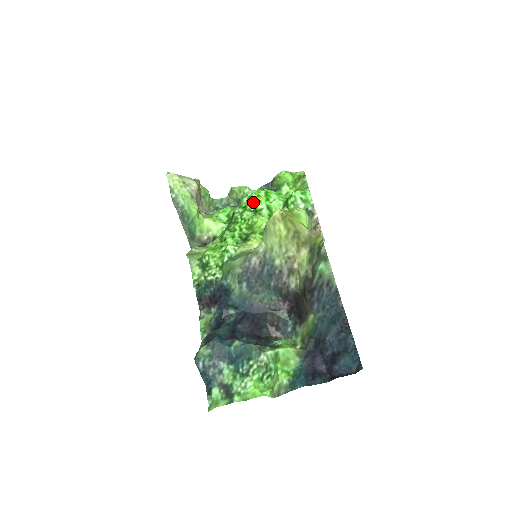
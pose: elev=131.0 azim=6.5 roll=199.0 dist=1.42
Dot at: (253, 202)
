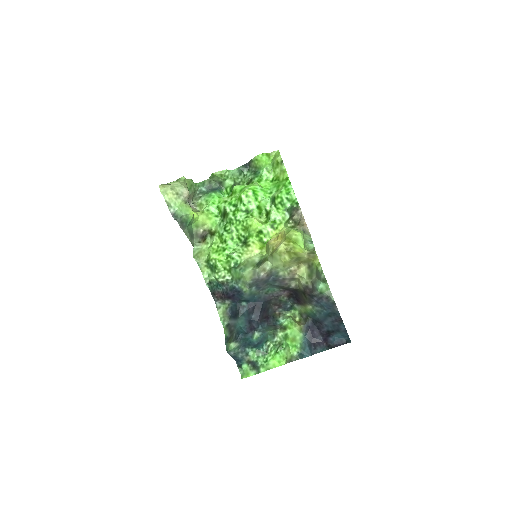
Dot at: (244, 203)
